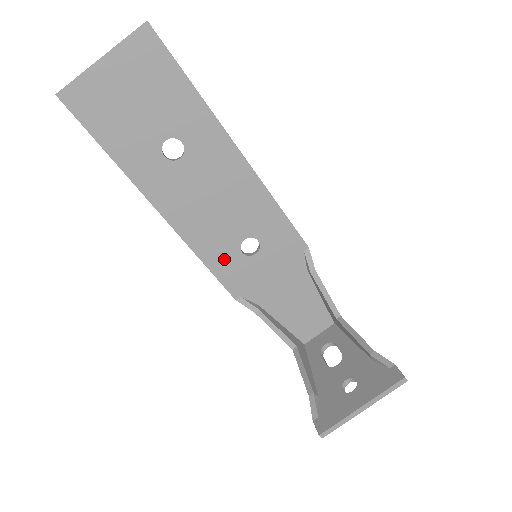
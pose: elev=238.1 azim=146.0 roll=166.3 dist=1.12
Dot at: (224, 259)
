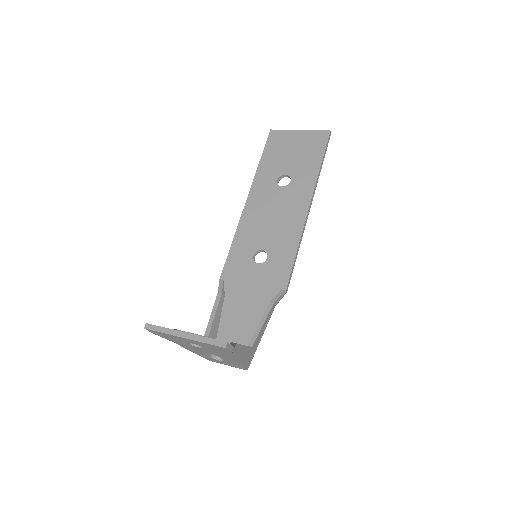
Dot at: (242, 250)
